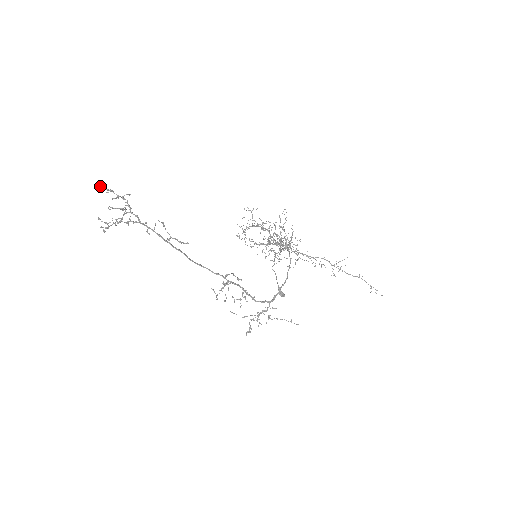
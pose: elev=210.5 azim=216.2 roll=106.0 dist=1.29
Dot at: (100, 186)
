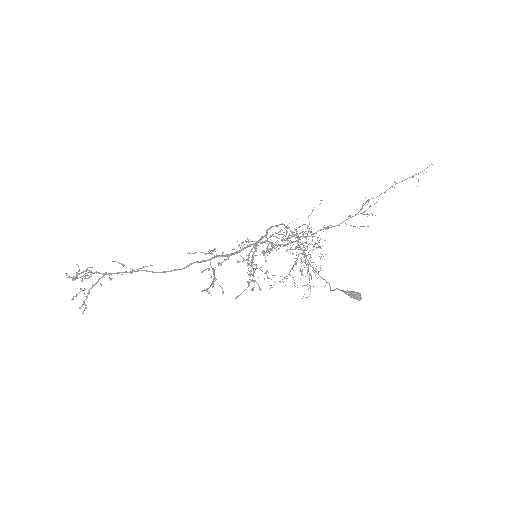
Dot at: (72, 280)
